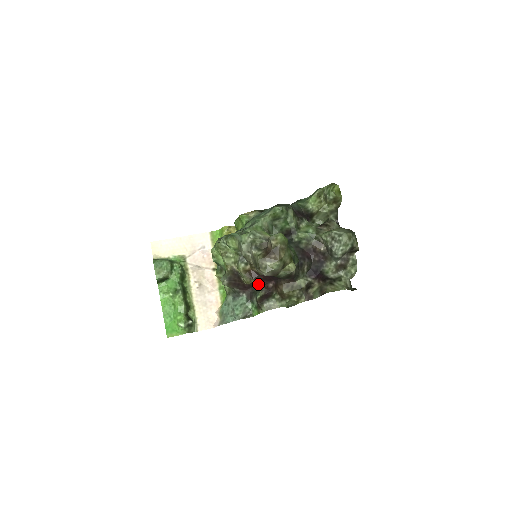
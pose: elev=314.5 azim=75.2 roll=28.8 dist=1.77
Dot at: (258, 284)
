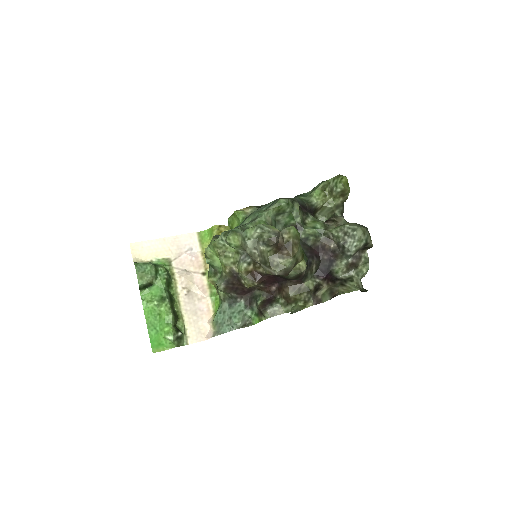
Dot at: (258, 288)
